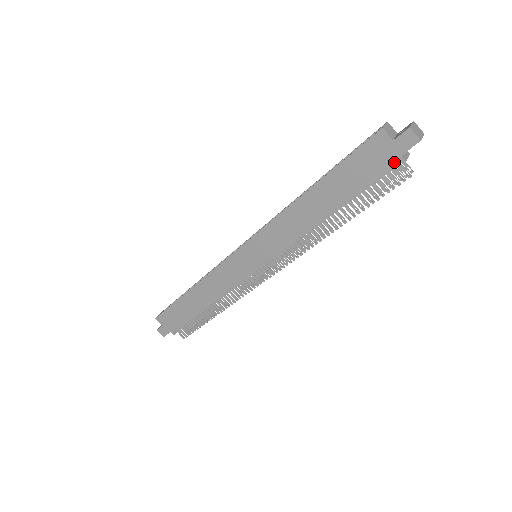
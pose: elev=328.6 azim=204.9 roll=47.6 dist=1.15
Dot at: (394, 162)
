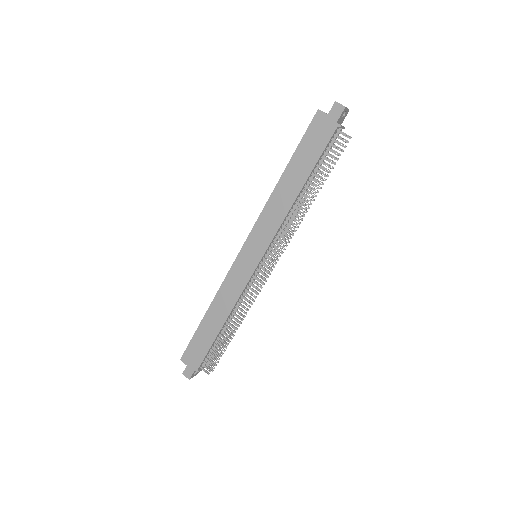
Dot at: (333, 129)
